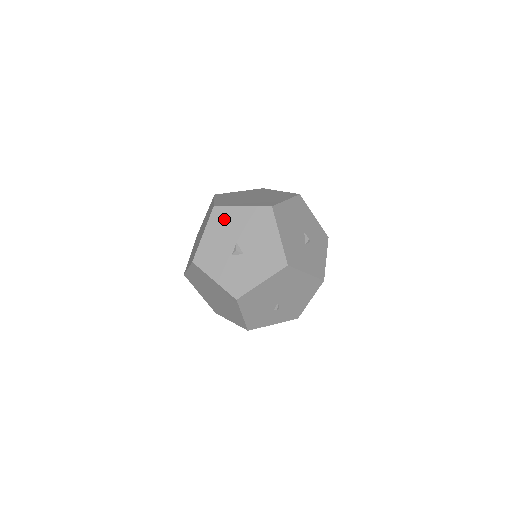
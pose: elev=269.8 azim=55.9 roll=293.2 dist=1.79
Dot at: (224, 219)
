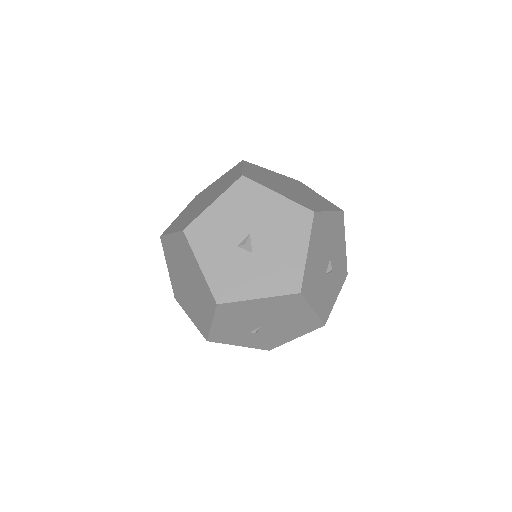
Dot at: (248, 197)
